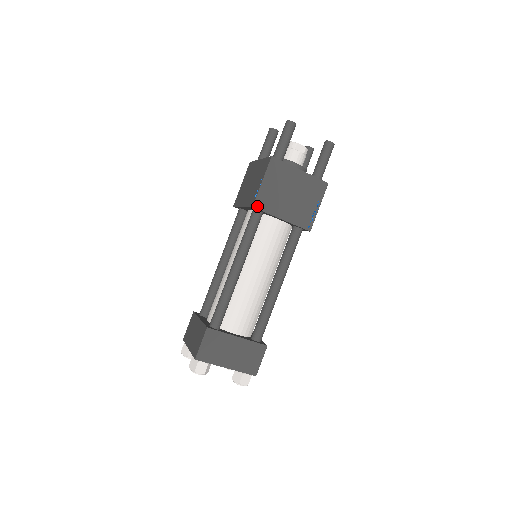
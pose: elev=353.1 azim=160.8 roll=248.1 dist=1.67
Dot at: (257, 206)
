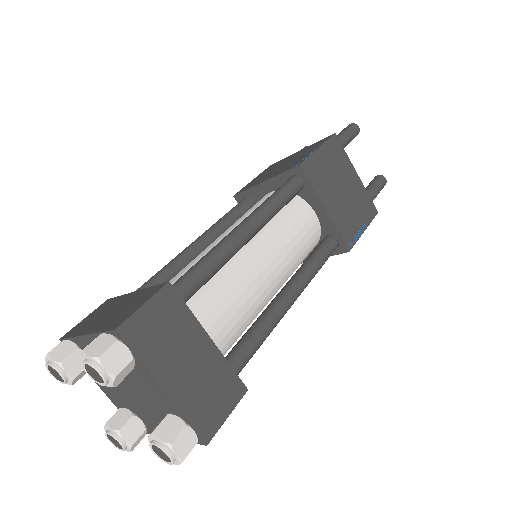
Dot at: (305, 168)
